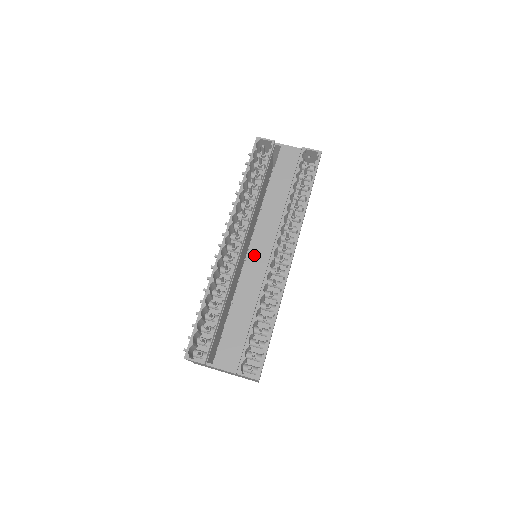
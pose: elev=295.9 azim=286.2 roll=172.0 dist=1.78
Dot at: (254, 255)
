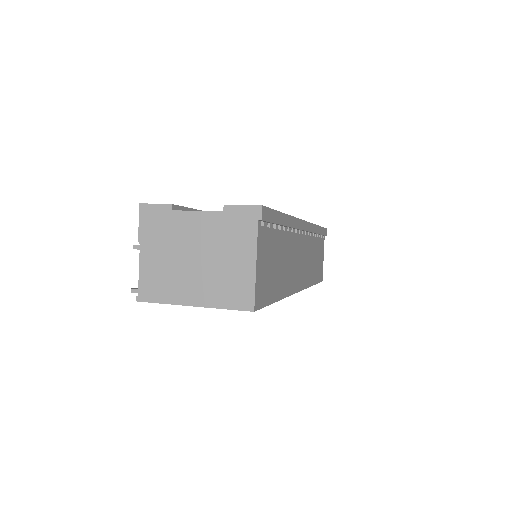
Dot at: occluded
